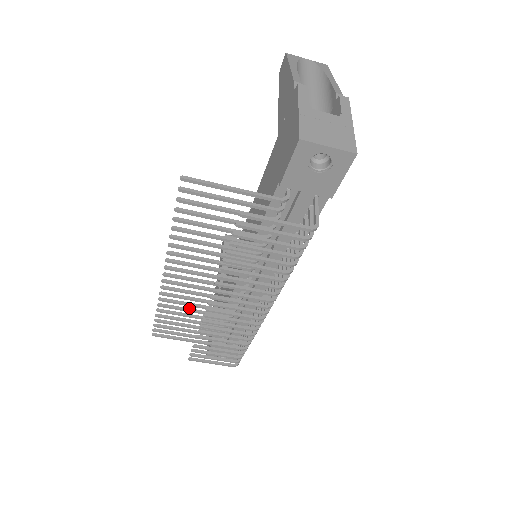
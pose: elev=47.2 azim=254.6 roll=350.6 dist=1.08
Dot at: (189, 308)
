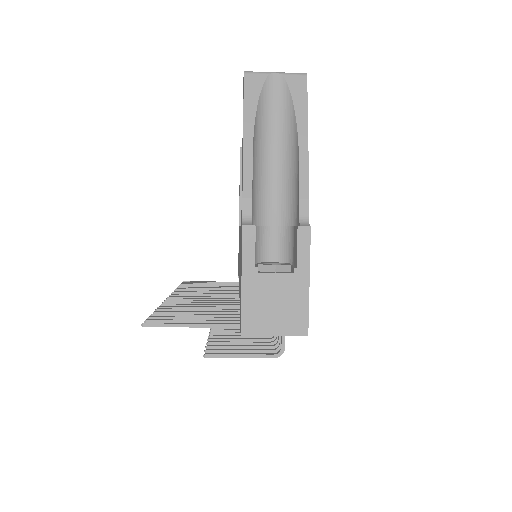
Dot at: (204, 289)
